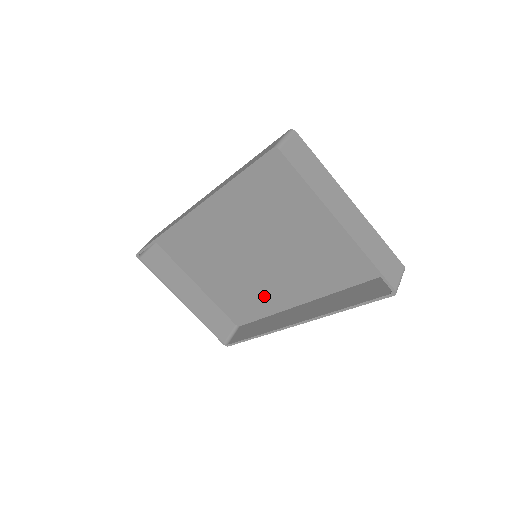
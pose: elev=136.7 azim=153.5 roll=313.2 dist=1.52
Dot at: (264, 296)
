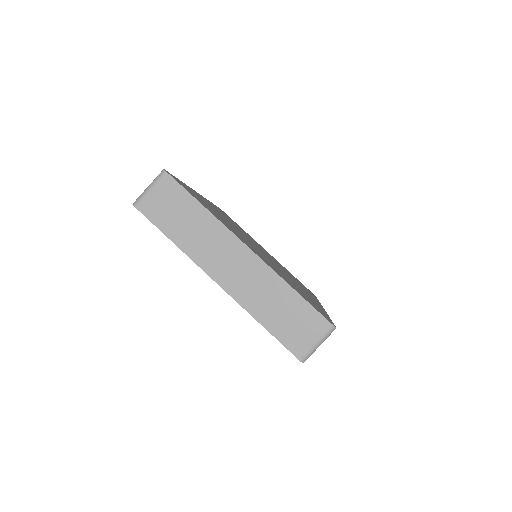
Dot at: occluded
